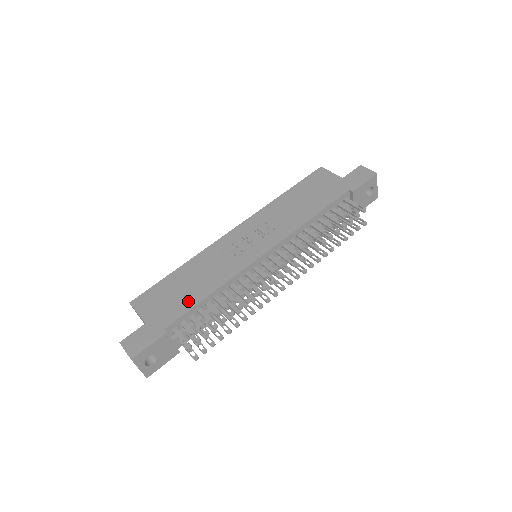
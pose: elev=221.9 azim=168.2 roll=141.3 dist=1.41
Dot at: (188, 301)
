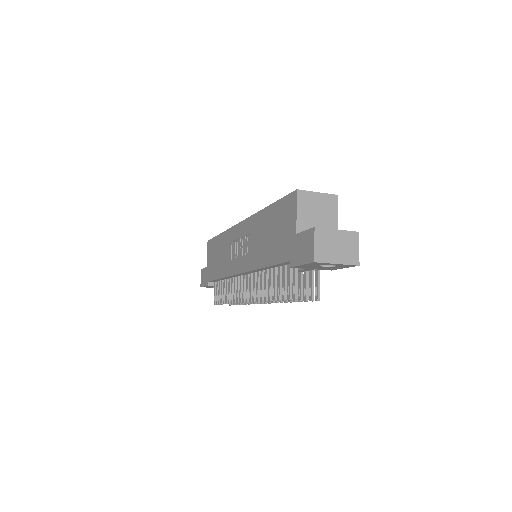
Dot at: (215, 272)
